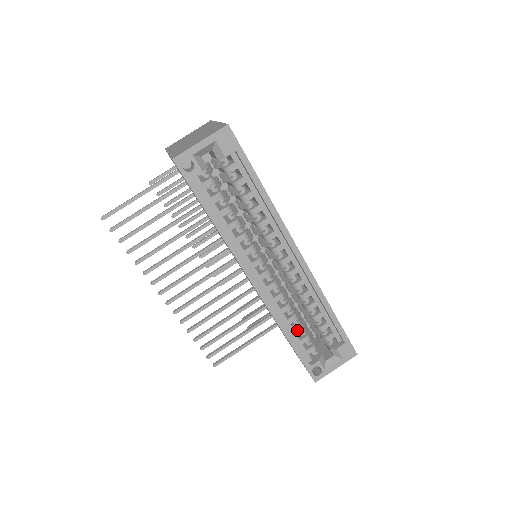
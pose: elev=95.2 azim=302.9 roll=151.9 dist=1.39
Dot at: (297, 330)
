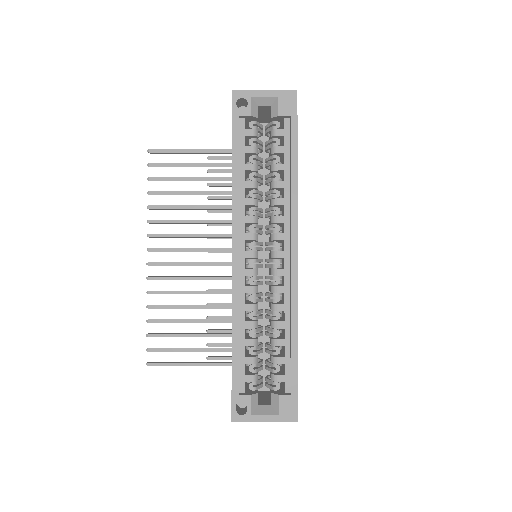
Dot at: (248, 342)
